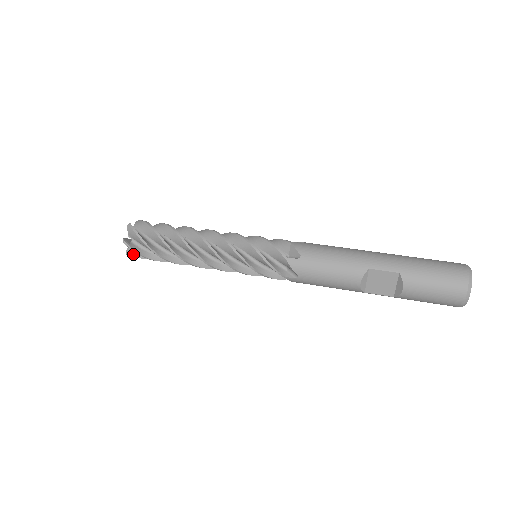
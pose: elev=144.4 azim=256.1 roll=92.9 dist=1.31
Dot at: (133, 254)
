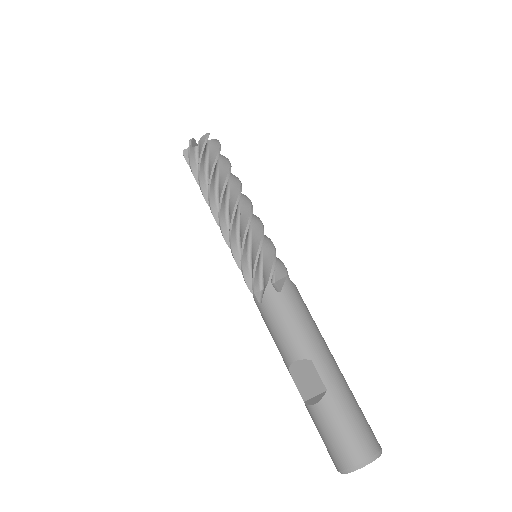
Dot at: (187, 156)
